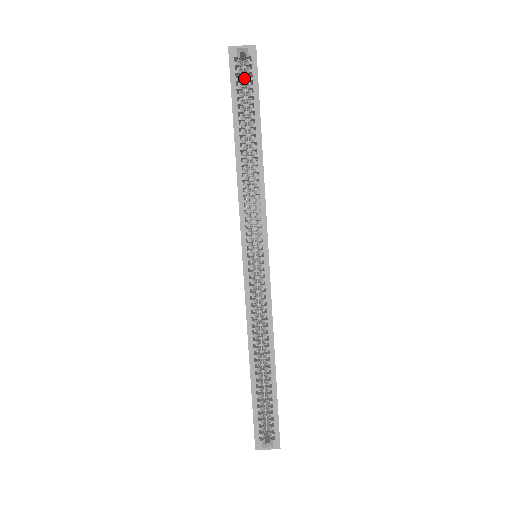
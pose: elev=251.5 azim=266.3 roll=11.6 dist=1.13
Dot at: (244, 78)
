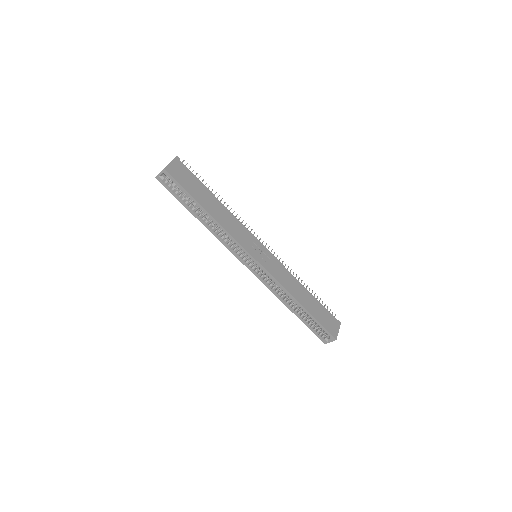
Dot at: occluded
